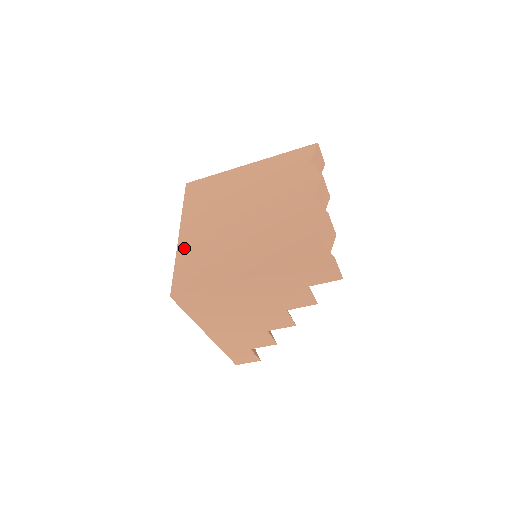
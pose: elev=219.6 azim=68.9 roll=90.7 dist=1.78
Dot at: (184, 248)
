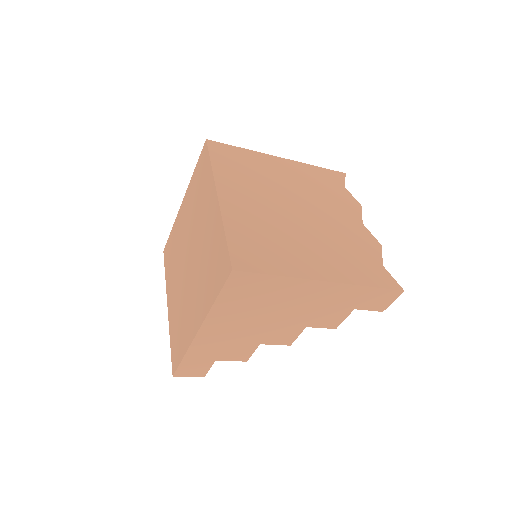
Dot at: (232, 216)
